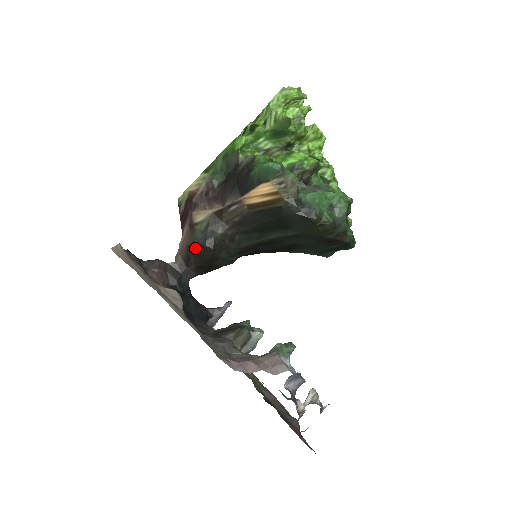
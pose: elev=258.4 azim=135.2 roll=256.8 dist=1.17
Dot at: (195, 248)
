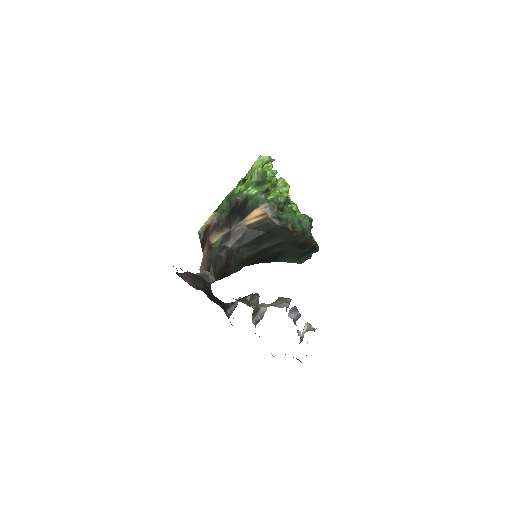
Dot at: (214, 259)
